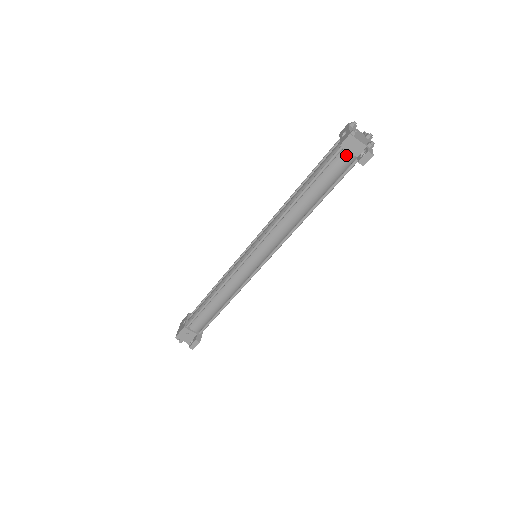
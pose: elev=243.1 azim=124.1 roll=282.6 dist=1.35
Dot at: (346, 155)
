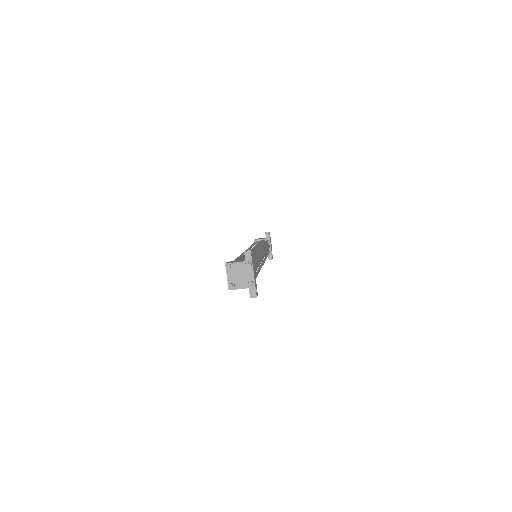
Dot at: occluded
